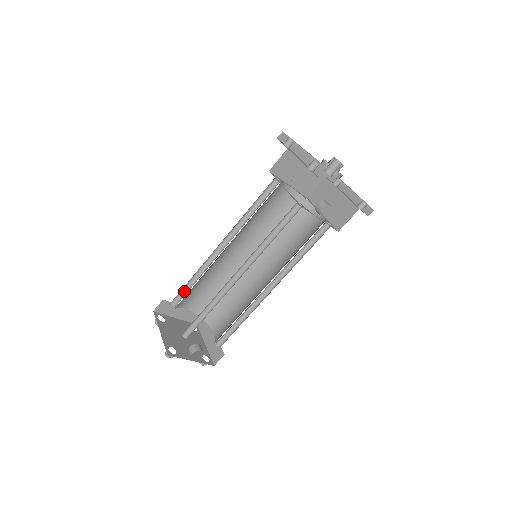
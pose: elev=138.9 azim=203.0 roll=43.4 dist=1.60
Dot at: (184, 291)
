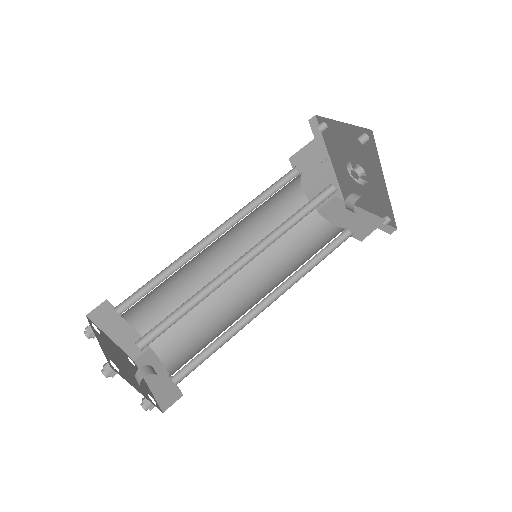
Dot at: (142, 292)
